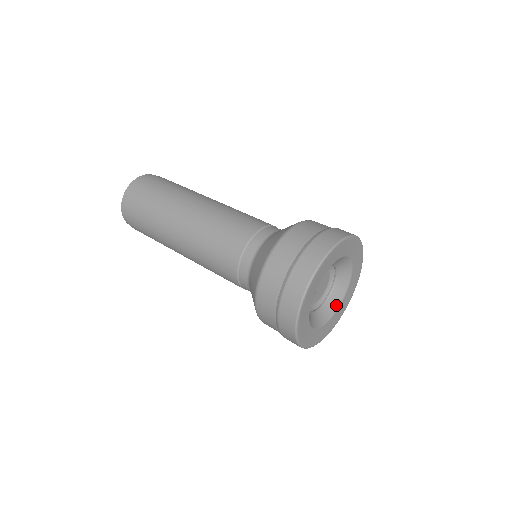
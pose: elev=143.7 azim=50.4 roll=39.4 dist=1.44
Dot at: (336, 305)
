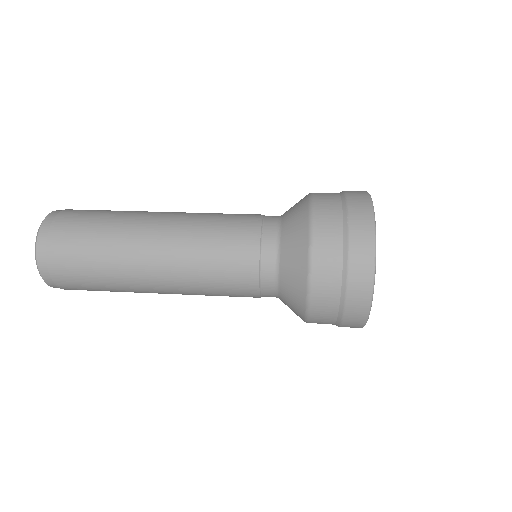
Dot at: occluded
